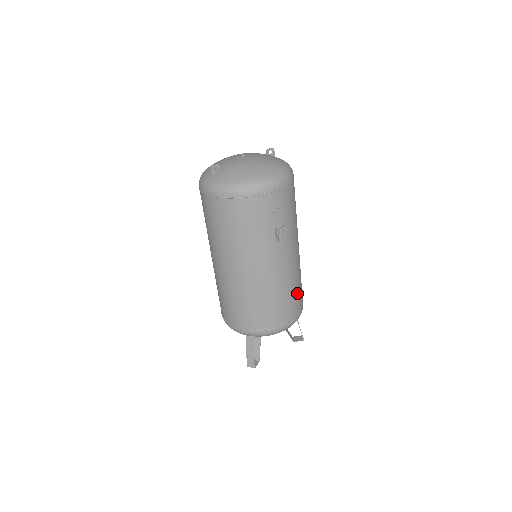
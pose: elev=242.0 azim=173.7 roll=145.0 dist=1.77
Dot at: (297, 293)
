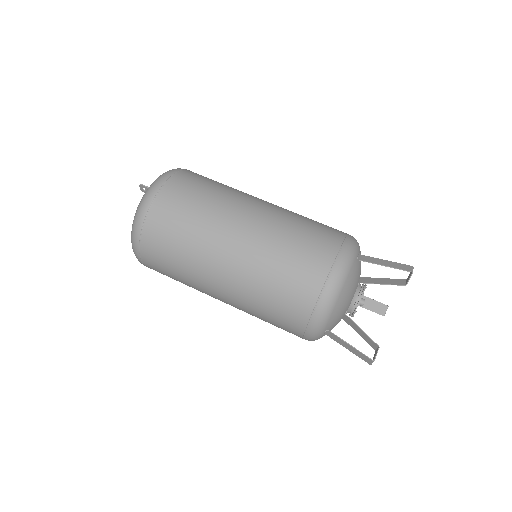
Dot at: occluded
